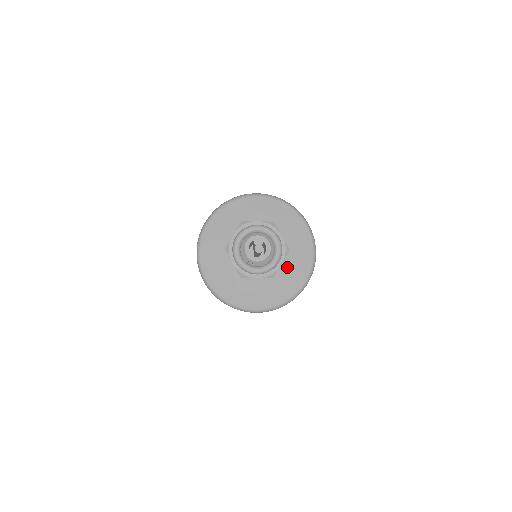
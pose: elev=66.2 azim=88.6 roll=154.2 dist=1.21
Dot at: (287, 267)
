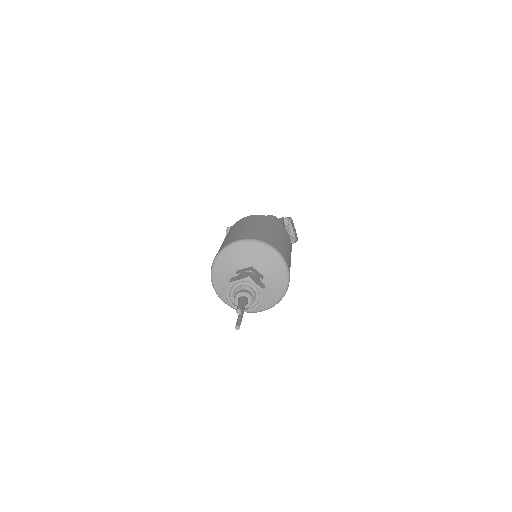
Dot at: (271, 282)
